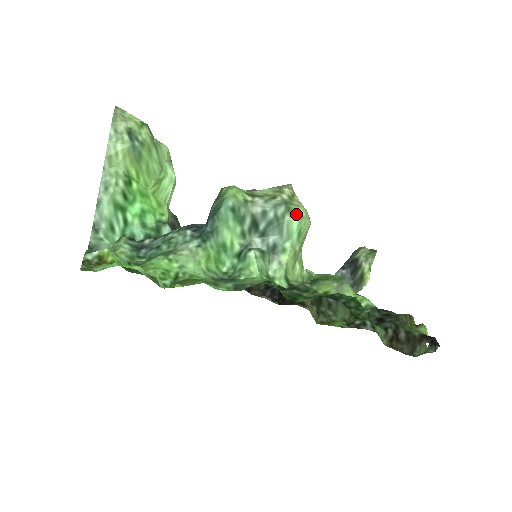
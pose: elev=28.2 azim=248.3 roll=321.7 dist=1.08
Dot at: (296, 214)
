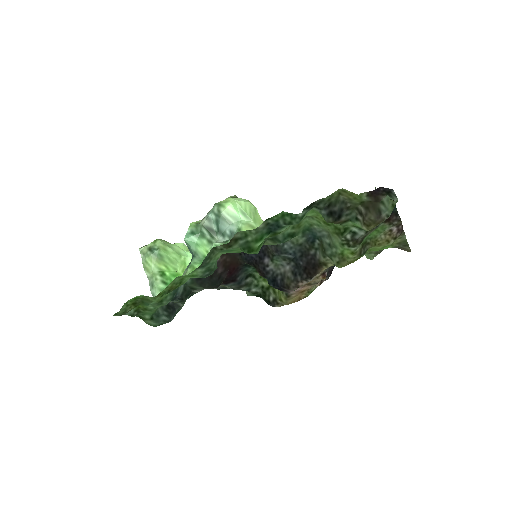
Dot at: (226, 203)
